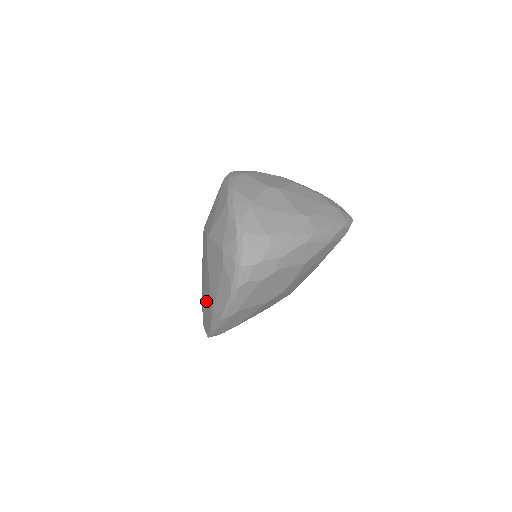
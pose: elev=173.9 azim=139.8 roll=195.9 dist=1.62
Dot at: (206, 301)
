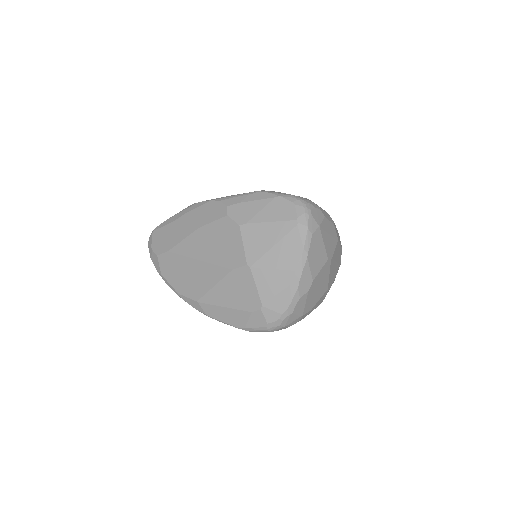
Dot at: (189, 272)
